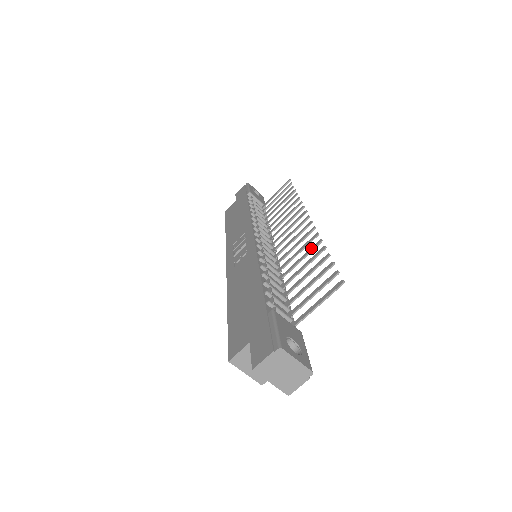
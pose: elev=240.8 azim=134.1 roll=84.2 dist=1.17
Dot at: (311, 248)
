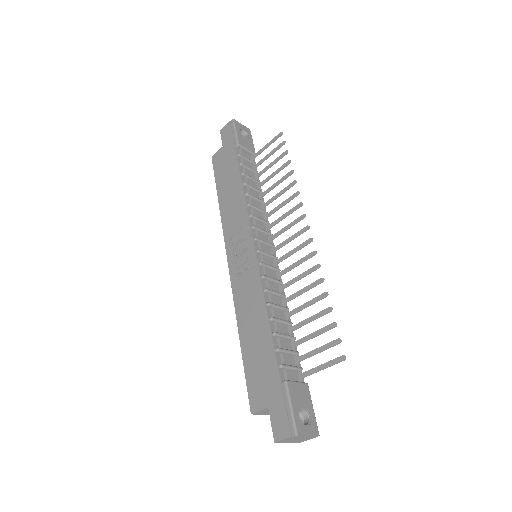
Dot at: (313, 284)
